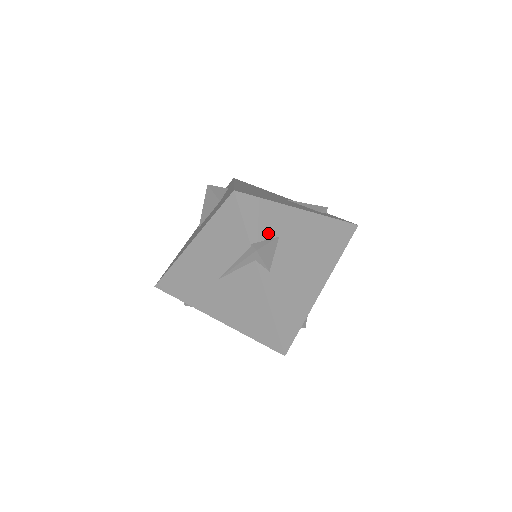
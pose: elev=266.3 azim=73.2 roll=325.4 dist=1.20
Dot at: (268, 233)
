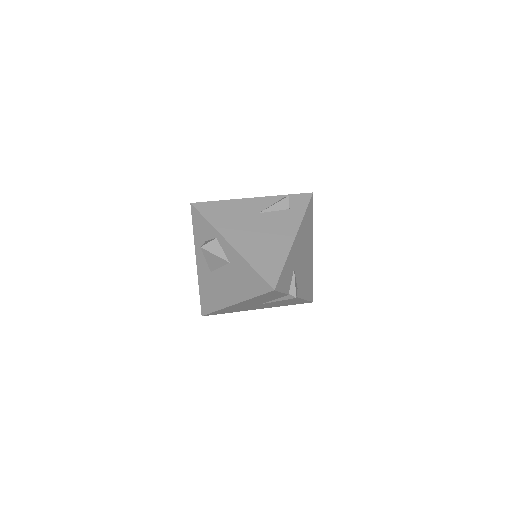
Dot at: (291, 277)
